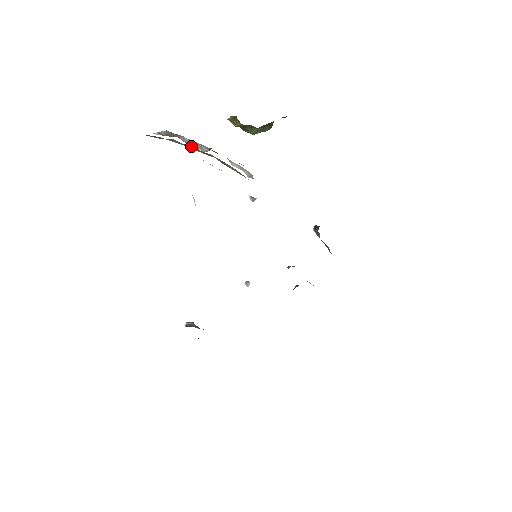
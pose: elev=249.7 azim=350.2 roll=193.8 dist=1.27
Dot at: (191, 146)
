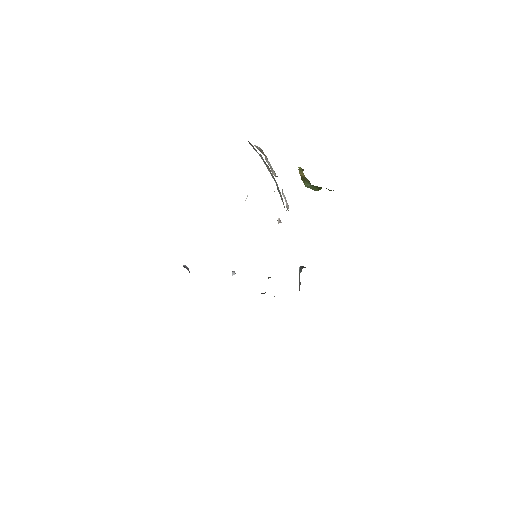
Dot at: (268, 166)
